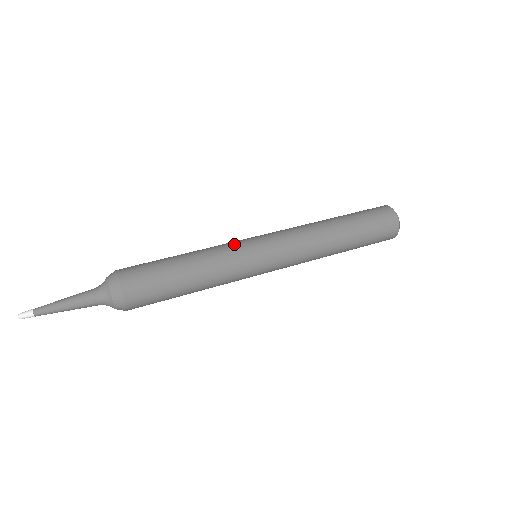
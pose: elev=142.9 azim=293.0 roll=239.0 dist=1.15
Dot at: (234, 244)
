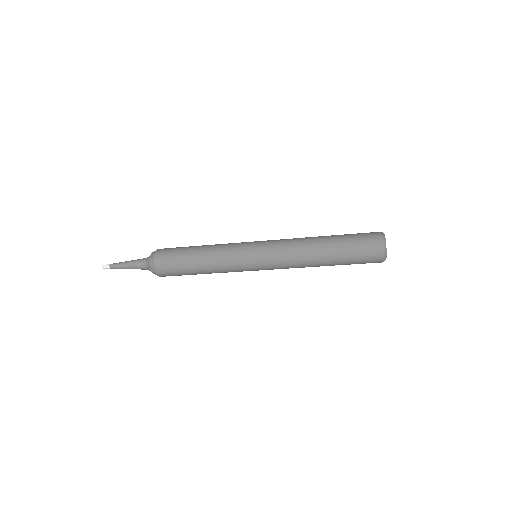
Dot at: occluded
